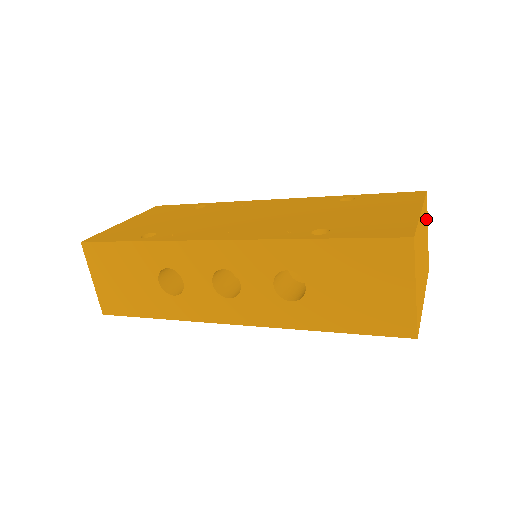
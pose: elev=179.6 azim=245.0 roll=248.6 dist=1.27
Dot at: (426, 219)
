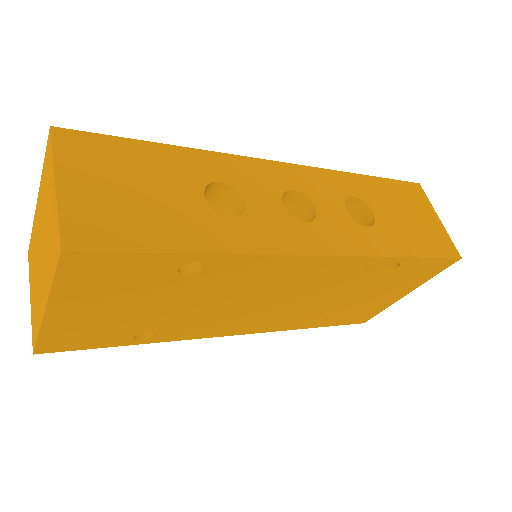
Dot at: occluded
